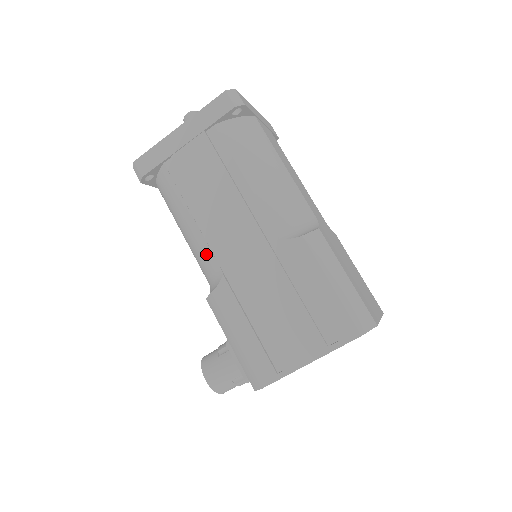
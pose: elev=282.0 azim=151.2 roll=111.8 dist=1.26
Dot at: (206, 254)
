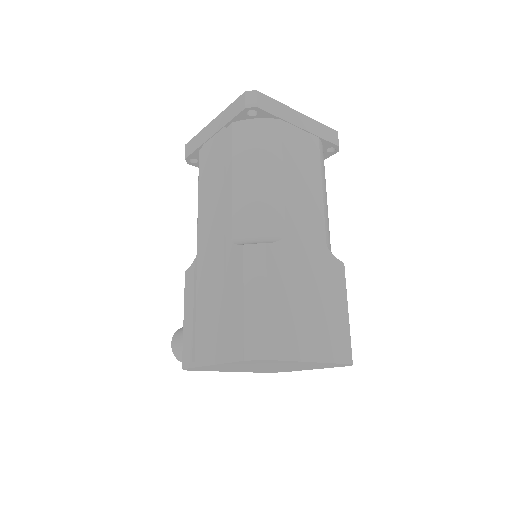
Dot at: occluded
